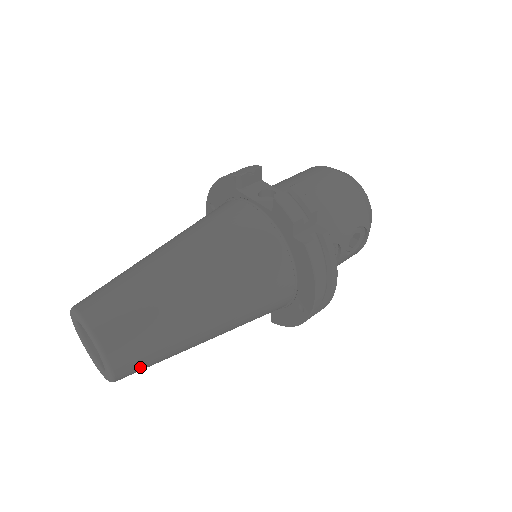
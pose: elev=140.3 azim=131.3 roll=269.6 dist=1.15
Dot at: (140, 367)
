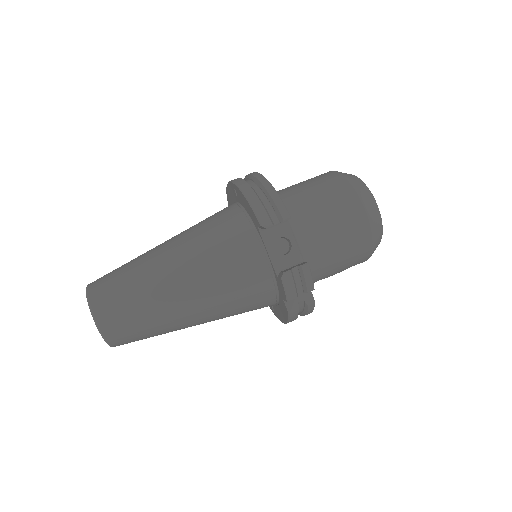
Dot at: occluded
